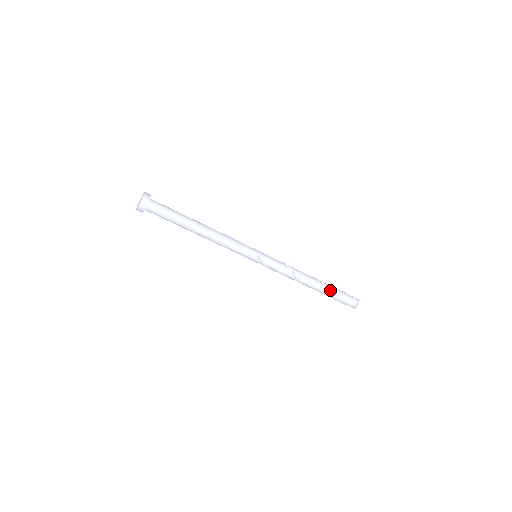
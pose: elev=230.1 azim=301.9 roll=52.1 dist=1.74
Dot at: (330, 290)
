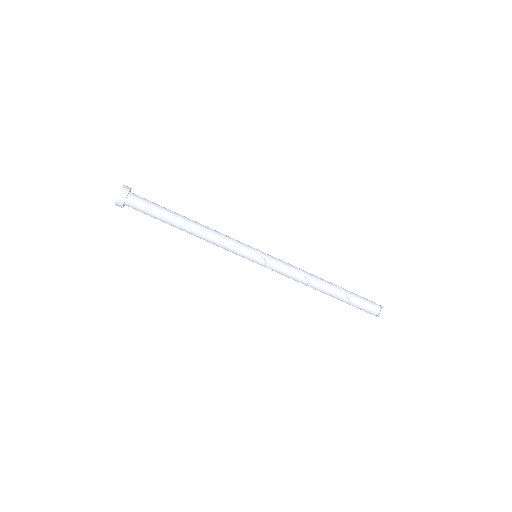
Dot at: (346, 291)
